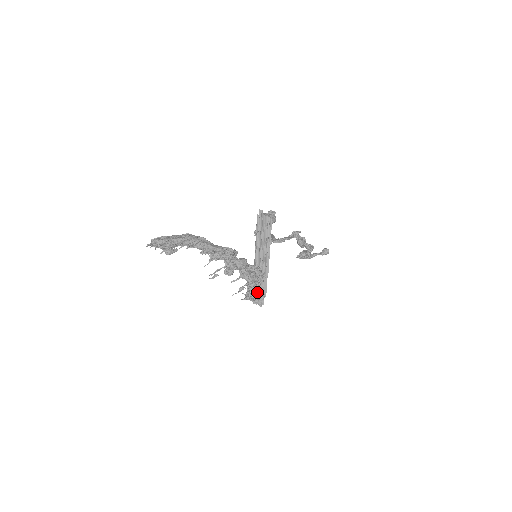
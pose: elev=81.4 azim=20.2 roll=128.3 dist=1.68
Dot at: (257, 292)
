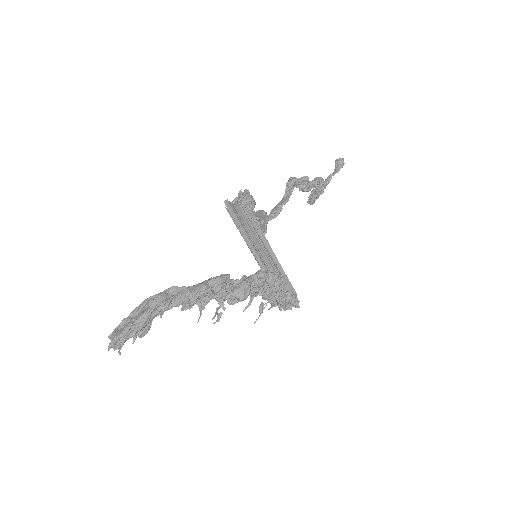
Dot at: (283, 296)
